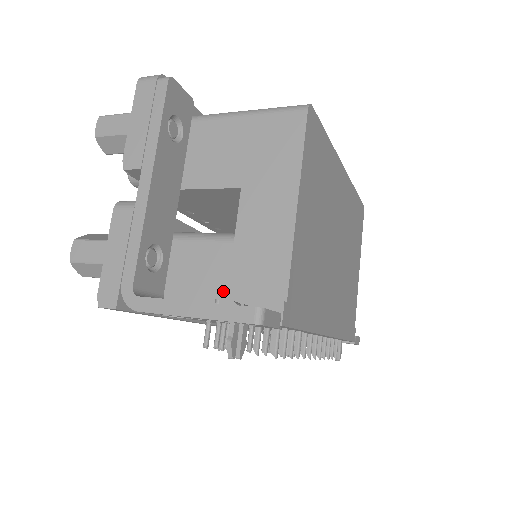
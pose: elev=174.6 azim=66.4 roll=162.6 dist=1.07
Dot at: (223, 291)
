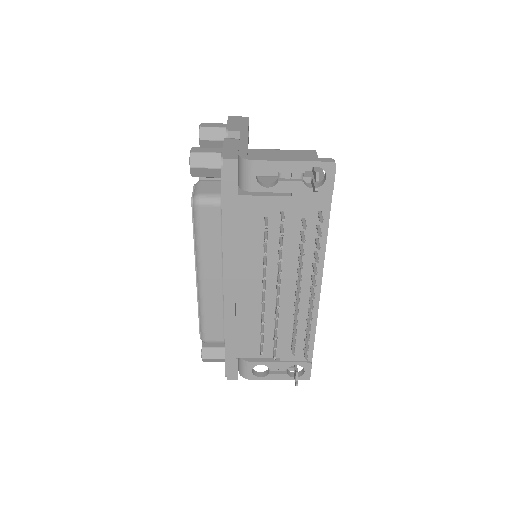
Dot at: occluded
